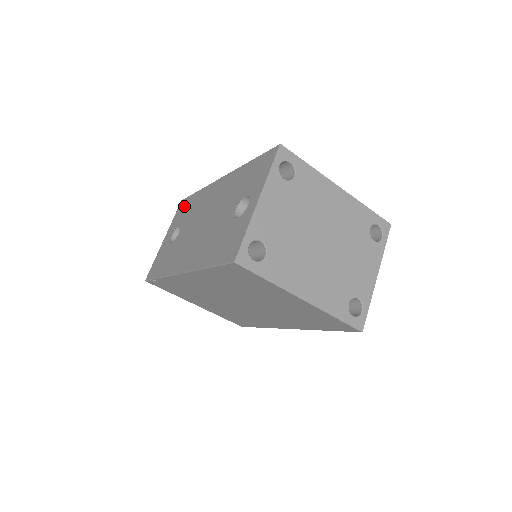
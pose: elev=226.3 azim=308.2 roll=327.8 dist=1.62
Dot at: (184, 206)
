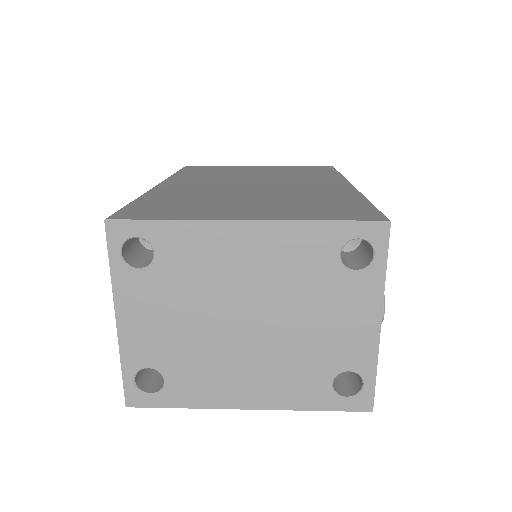
Dot at: occluded
